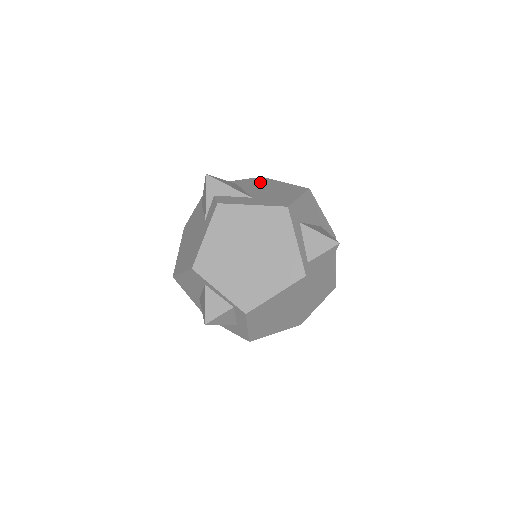
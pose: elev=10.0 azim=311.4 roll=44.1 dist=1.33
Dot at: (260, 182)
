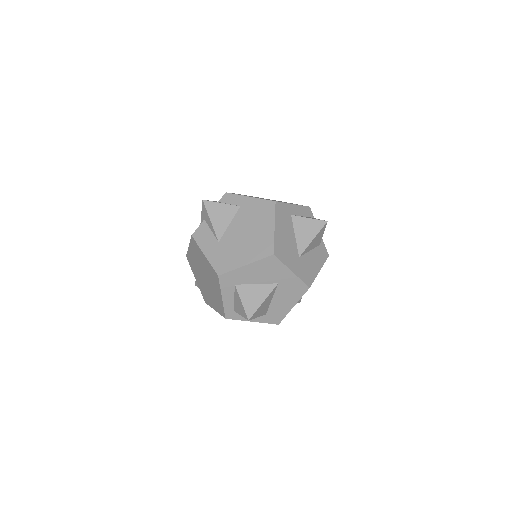
Dot at: (259, 214)
